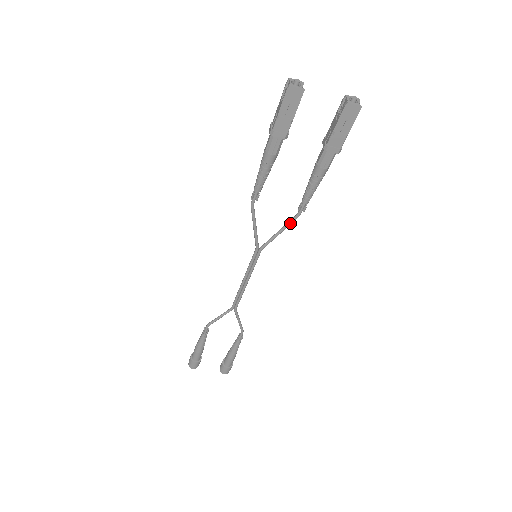
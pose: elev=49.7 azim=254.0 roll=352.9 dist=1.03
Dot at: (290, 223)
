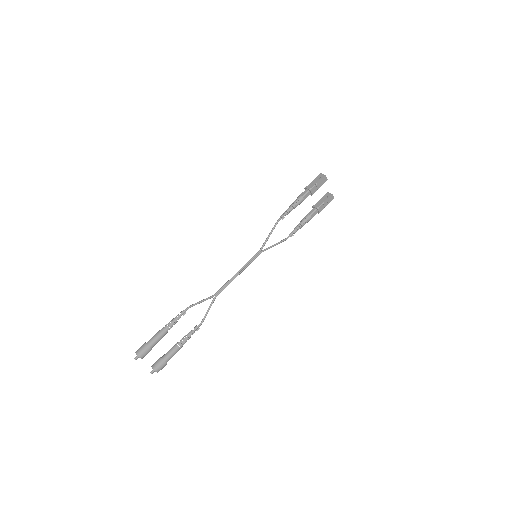
Dot at: (282, 241)
